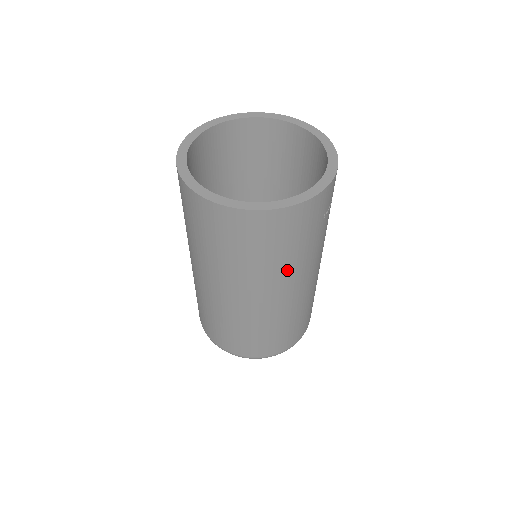
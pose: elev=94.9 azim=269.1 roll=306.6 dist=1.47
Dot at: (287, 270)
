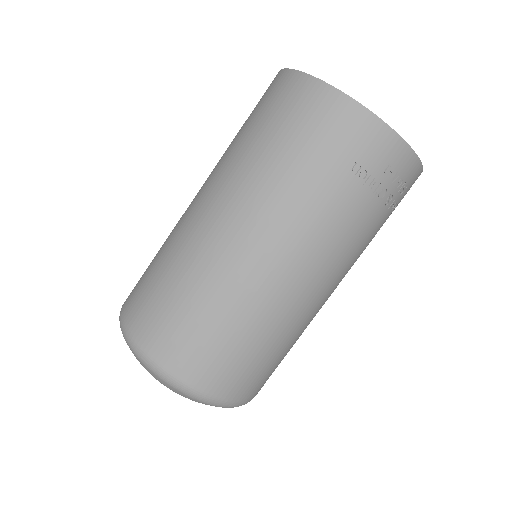
Dot at: (267, 186)
